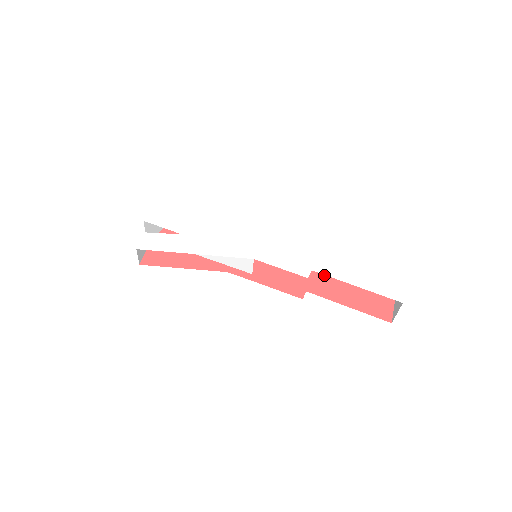
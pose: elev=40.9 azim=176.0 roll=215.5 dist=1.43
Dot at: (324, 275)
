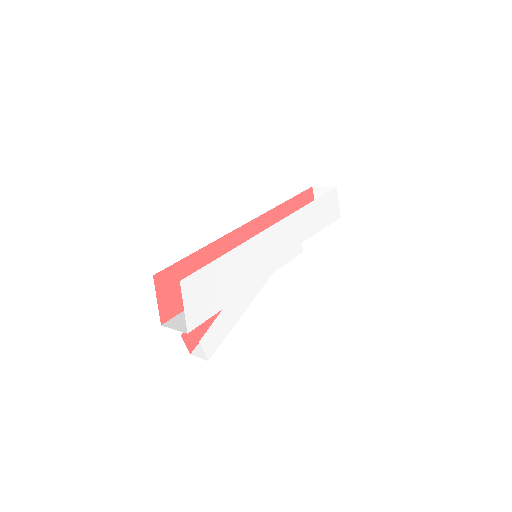
Dot at: (279, 214)
